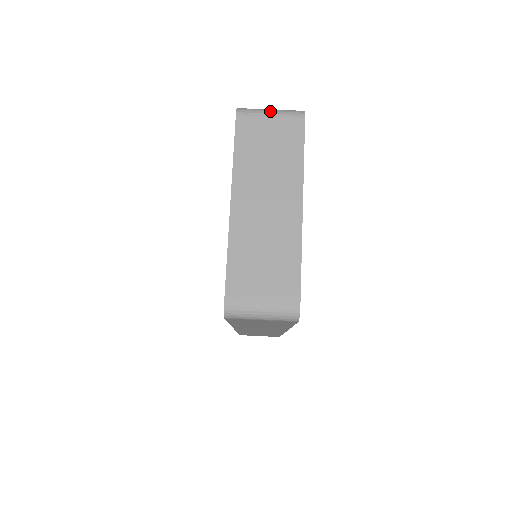
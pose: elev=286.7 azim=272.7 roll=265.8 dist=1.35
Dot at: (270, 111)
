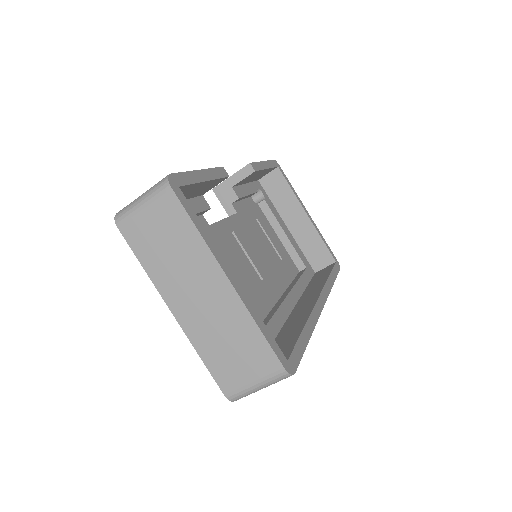
Dot at: (140, 202)
